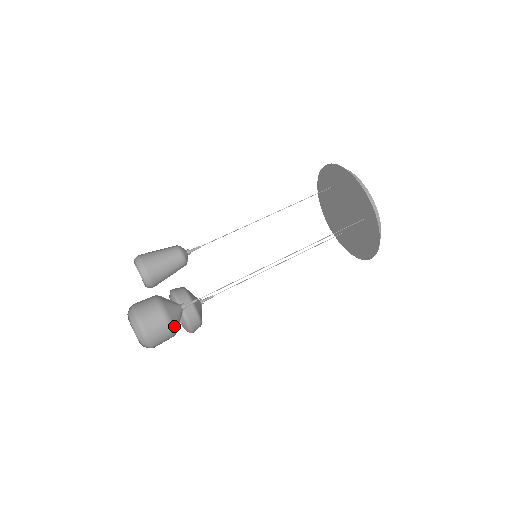
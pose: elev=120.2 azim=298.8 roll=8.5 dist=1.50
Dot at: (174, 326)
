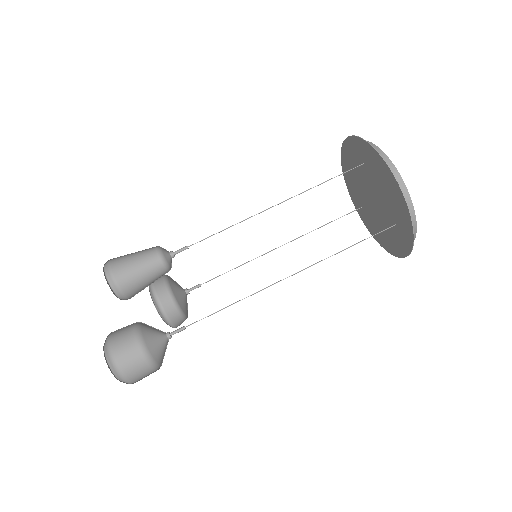
Dot at: (159, 364)
